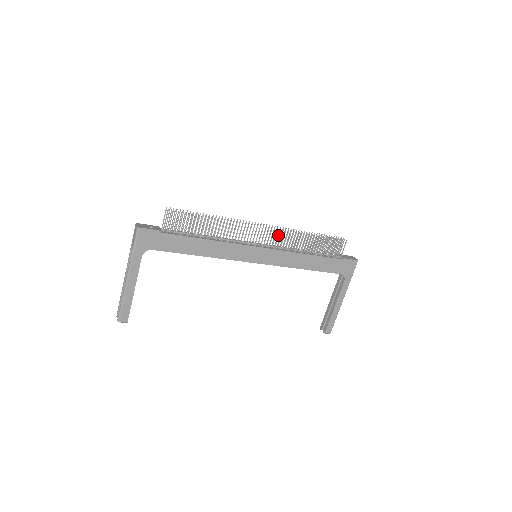
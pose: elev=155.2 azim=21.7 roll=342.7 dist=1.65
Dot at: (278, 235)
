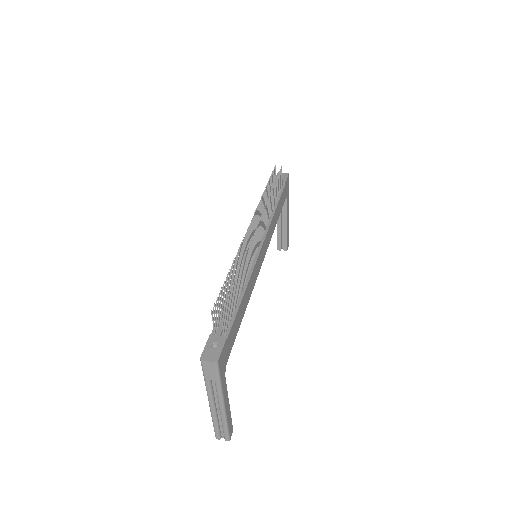
Dot at: (263, 220)
